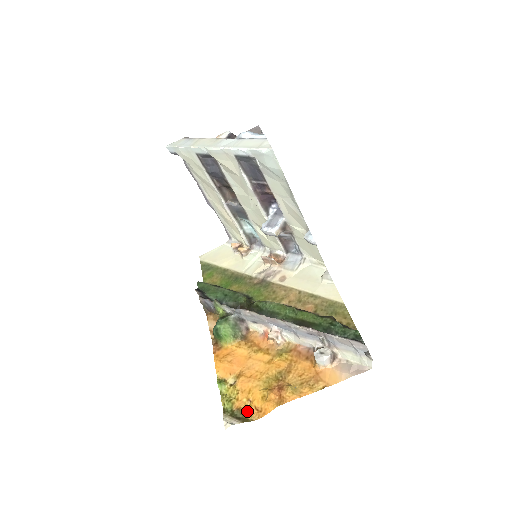
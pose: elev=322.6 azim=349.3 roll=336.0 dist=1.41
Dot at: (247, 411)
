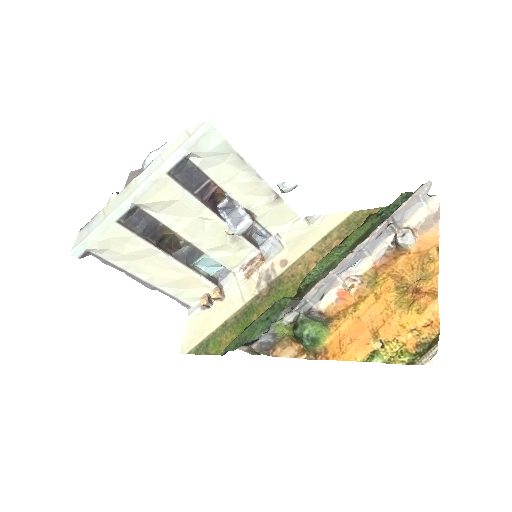
Dot at: (424, 337)
